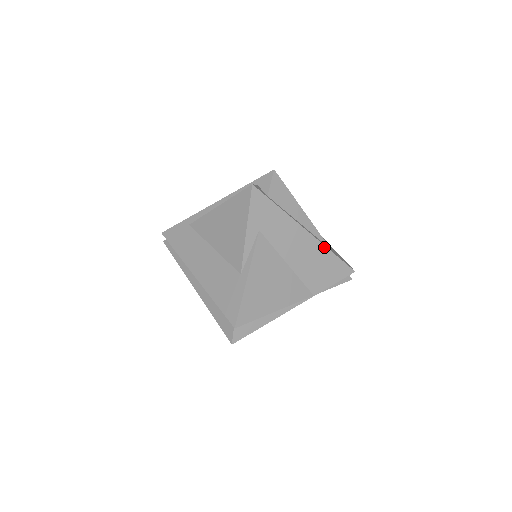
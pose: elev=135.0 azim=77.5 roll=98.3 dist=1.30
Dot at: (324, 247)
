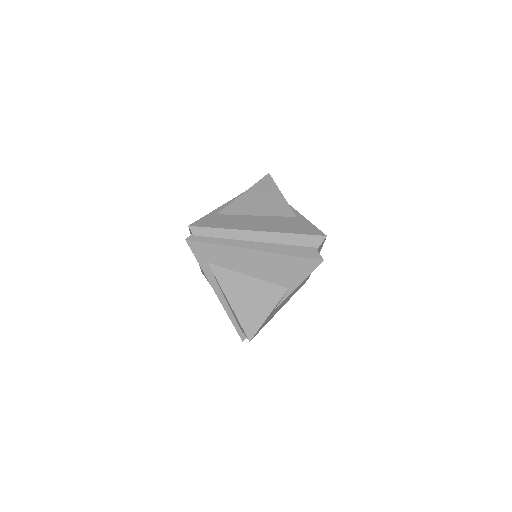
Dot at: occluded
